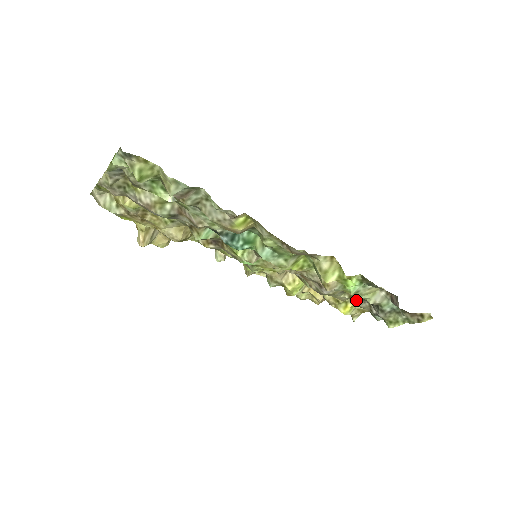
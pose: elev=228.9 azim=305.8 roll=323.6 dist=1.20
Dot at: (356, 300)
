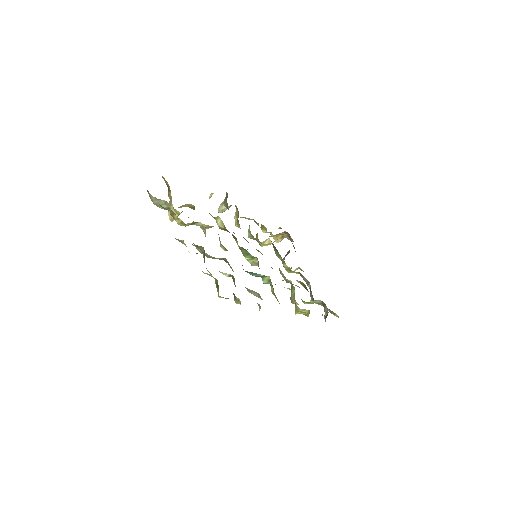
Dot at: (302, 275)
